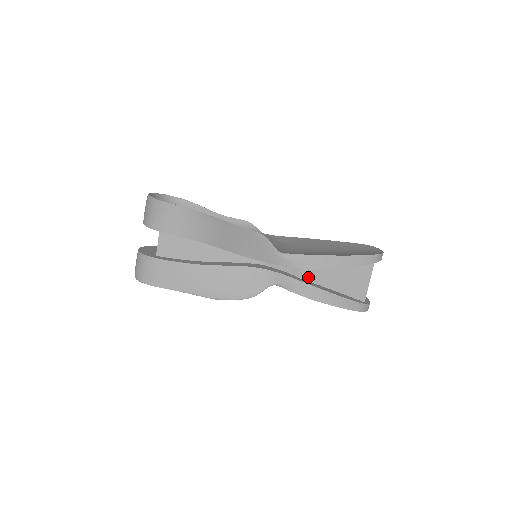
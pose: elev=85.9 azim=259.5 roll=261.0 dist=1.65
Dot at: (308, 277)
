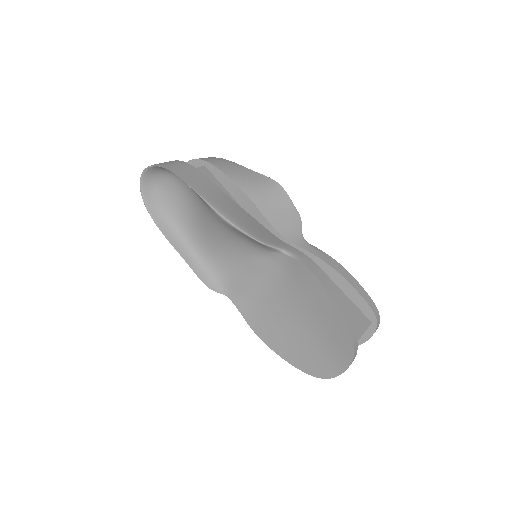
Dot at: occluded
